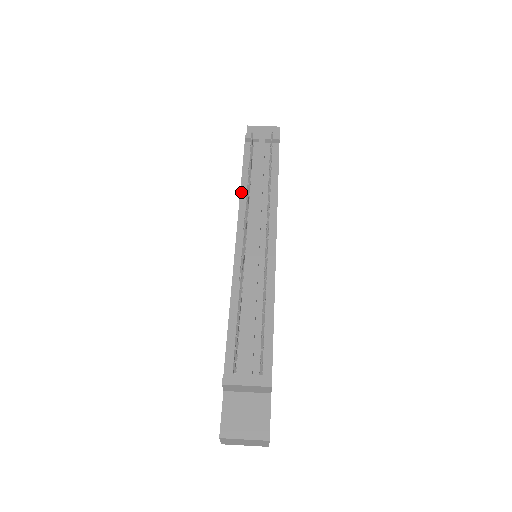
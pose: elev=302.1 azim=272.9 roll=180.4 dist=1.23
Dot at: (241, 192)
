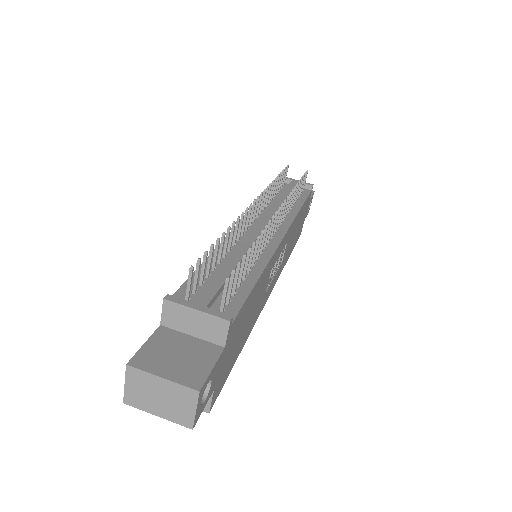
Dot at: occluded
